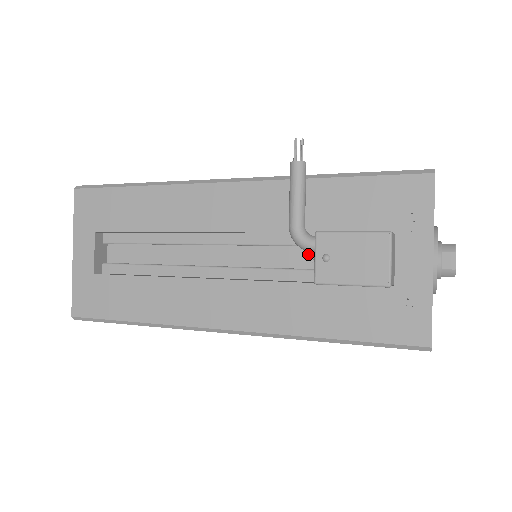
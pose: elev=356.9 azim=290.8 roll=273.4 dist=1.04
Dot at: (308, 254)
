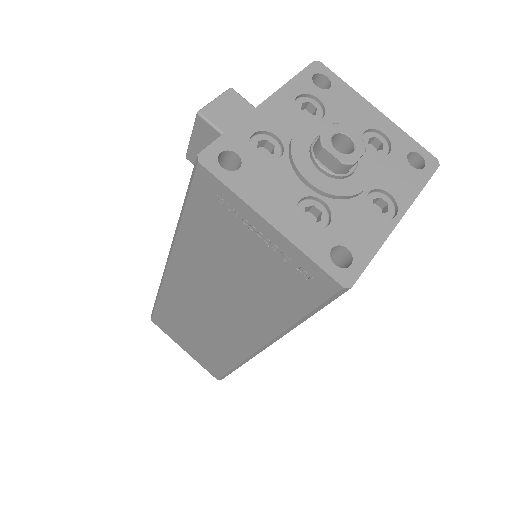
Dot at: occluded
